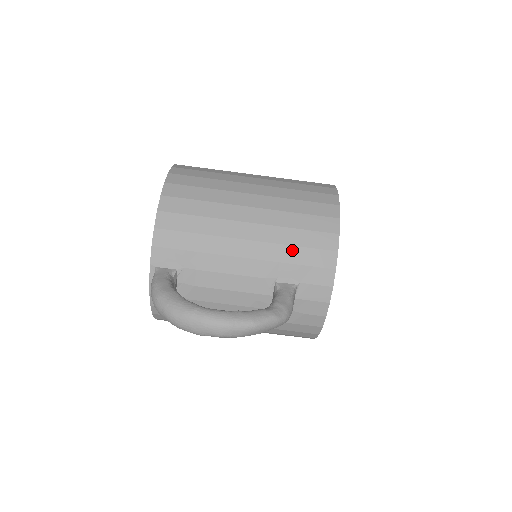
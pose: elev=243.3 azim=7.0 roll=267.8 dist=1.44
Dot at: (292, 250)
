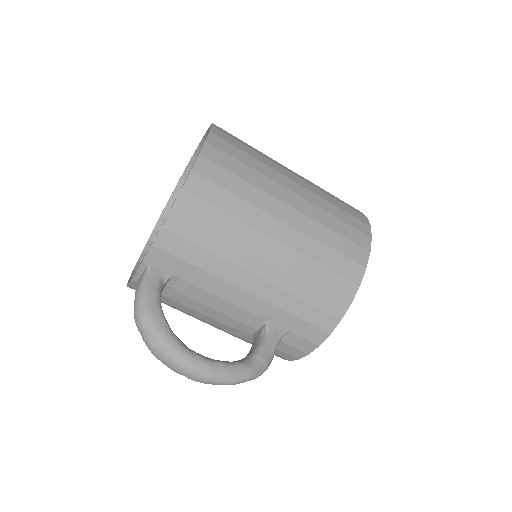
Dot at: (298, 302)
